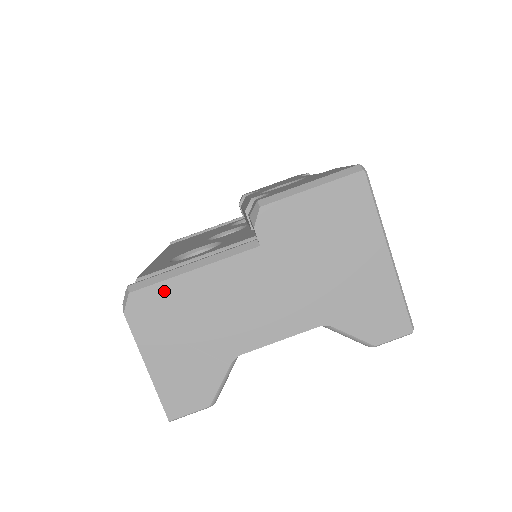
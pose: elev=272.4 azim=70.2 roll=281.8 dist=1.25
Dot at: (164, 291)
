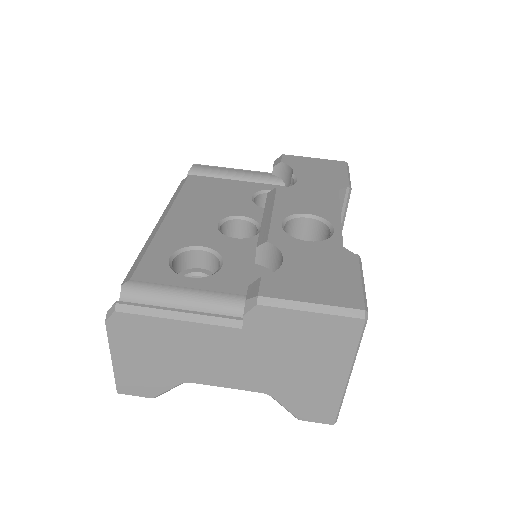
Dot at: (145, 322)
